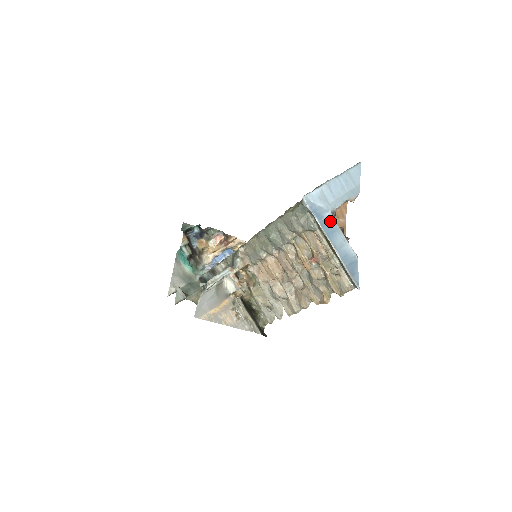
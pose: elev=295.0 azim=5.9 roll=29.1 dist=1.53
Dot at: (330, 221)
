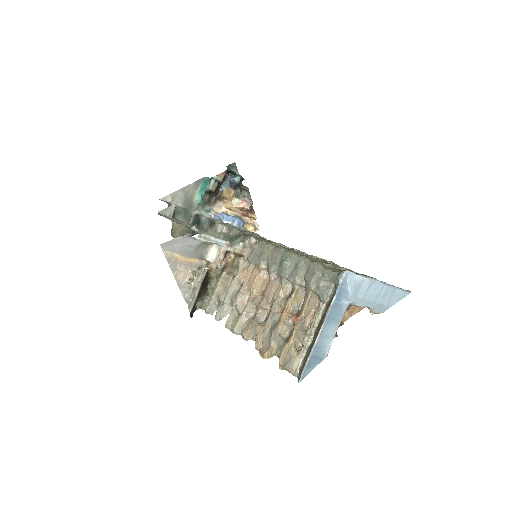
Dot at: (341, 309)
